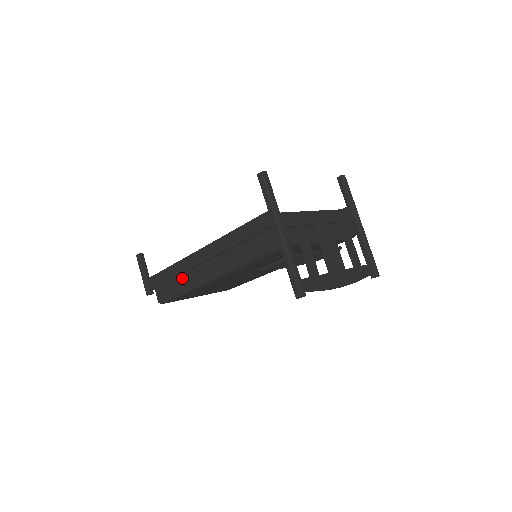
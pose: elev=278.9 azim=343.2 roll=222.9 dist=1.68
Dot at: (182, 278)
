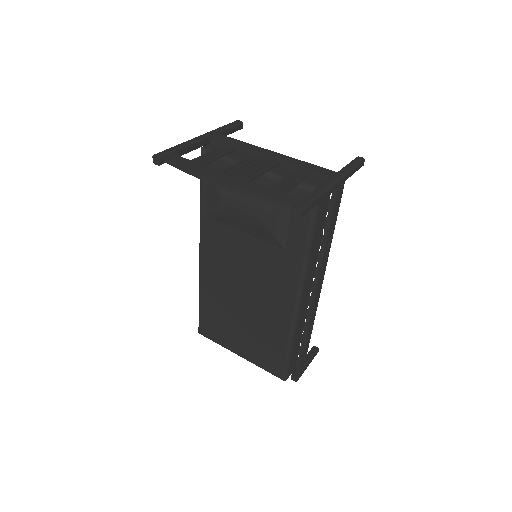
Dot at: occluded
